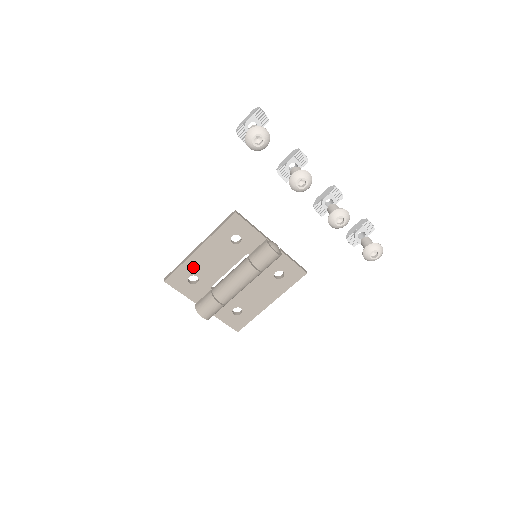
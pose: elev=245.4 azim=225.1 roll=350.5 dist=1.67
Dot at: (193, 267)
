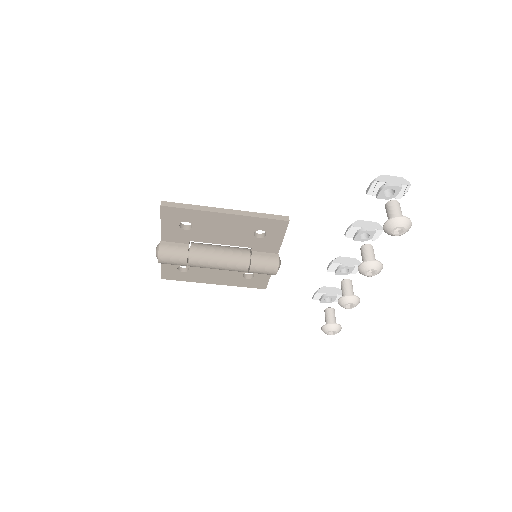
Dot at: (200, 219)
